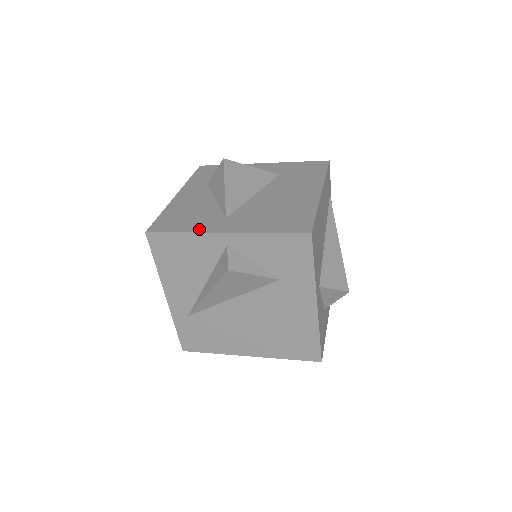
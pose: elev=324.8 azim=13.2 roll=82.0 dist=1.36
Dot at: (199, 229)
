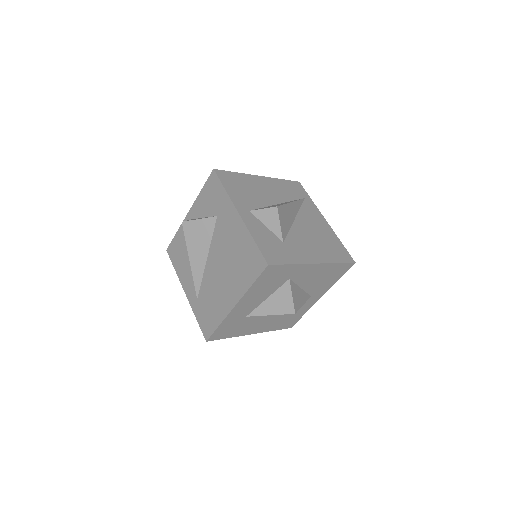
Dot at: occluded
